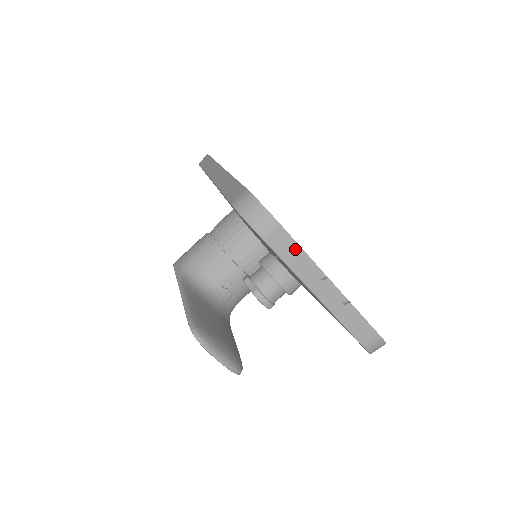
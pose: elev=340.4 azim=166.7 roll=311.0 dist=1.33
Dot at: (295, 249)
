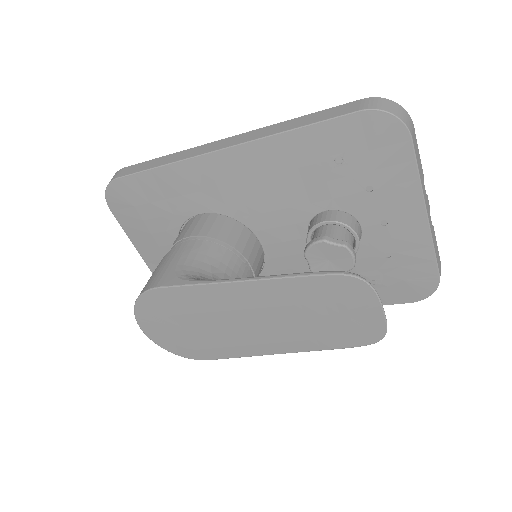
Dot at: (418, 155)
